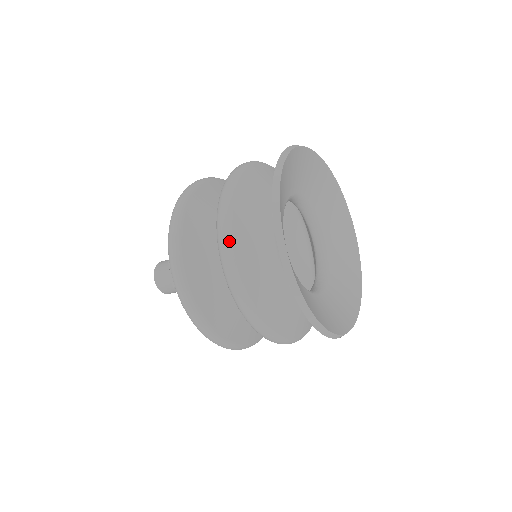
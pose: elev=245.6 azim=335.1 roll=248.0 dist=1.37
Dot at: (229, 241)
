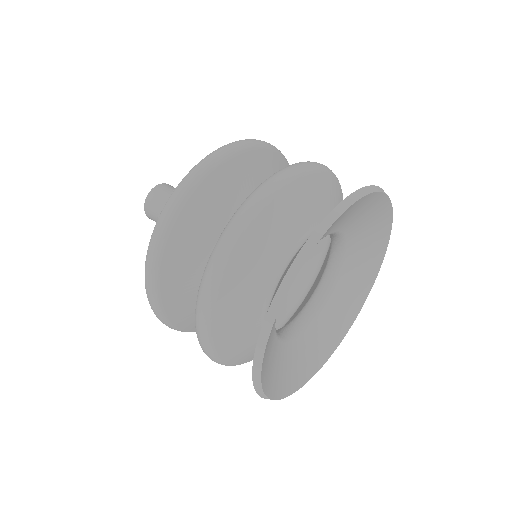
Dot at: (245, 224)
